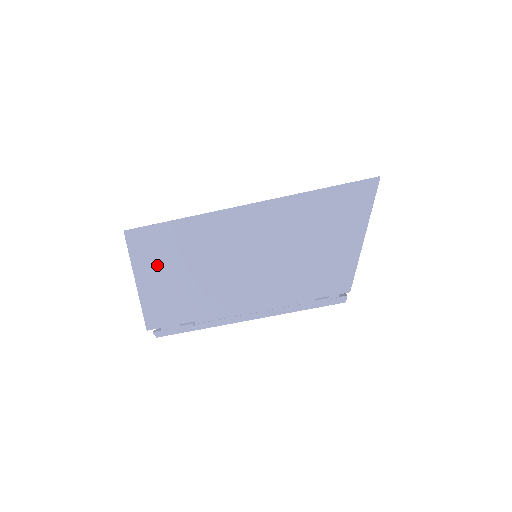
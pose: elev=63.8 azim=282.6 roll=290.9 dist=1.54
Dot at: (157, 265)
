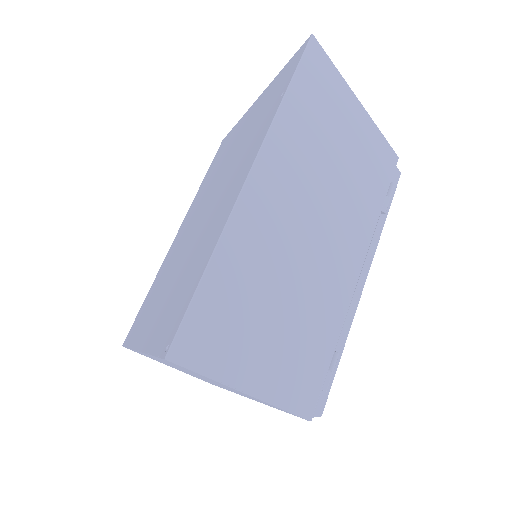
Dot at: (242, 344)
